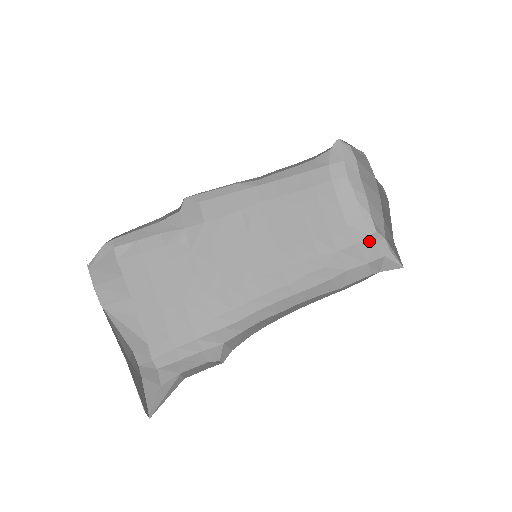
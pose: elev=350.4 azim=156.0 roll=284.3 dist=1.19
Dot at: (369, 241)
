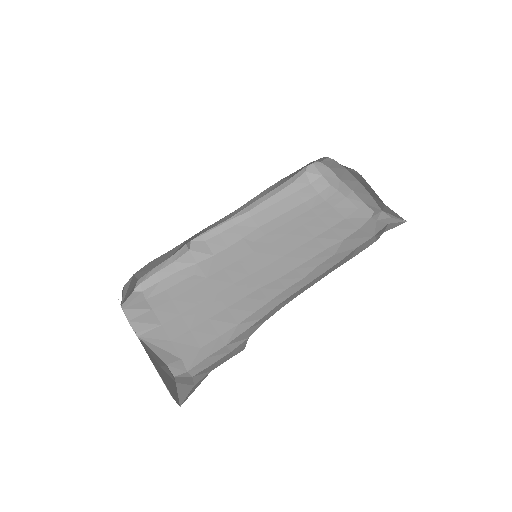
Dot at: (371, 221)
